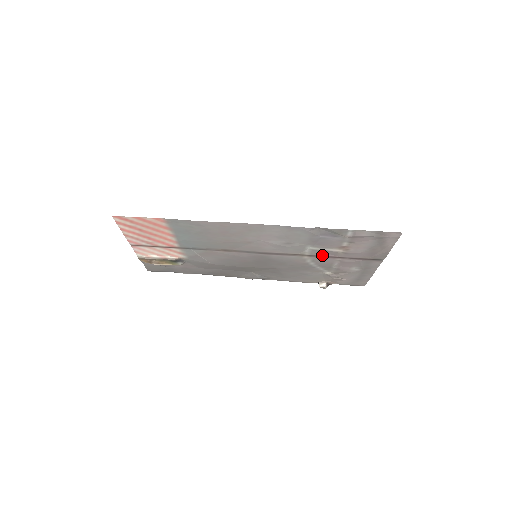
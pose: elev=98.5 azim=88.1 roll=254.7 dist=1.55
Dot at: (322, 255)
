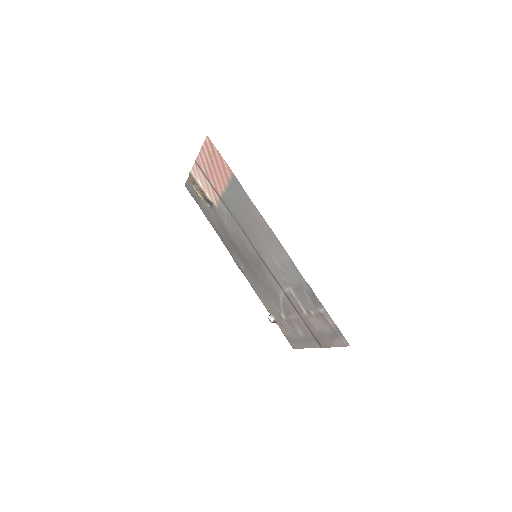
Dot at: (292, 302)
